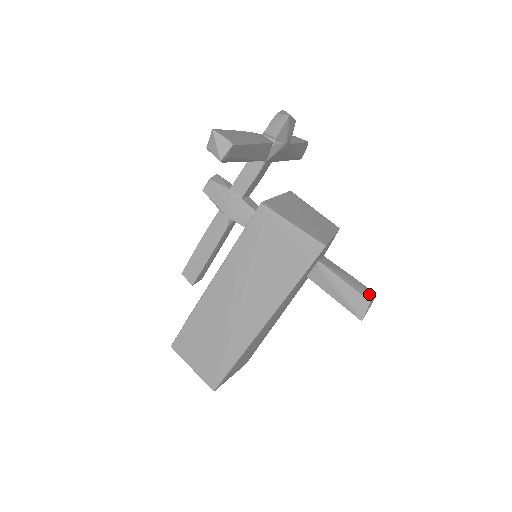
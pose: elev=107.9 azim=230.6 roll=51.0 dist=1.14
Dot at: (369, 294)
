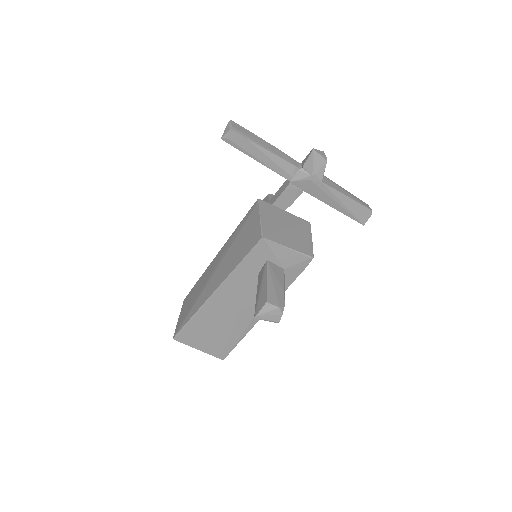
Dot at: (275, 301)
